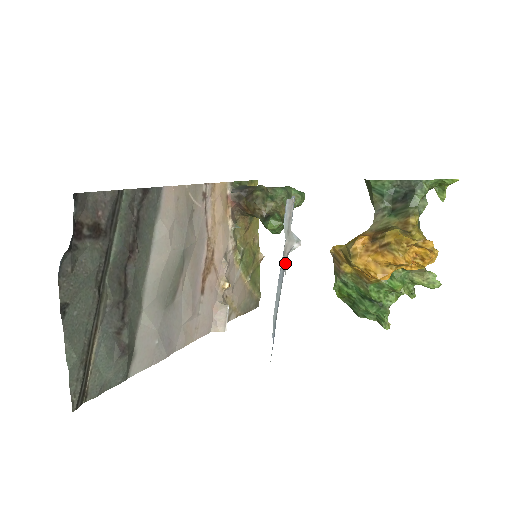
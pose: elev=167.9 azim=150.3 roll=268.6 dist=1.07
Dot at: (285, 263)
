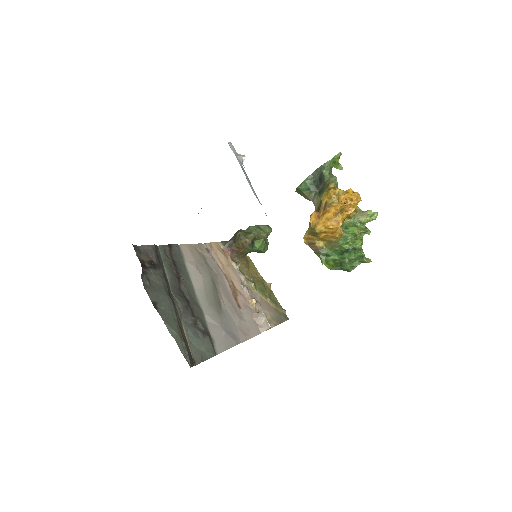
Dot at: occluded
